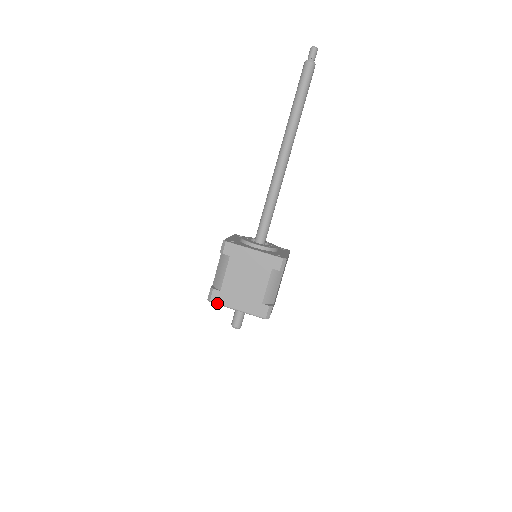
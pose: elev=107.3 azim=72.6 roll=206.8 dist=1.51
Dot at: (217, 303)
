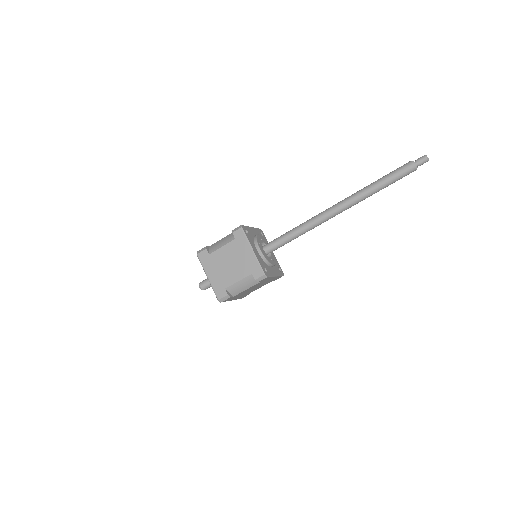
Dot at: (200, 260)
